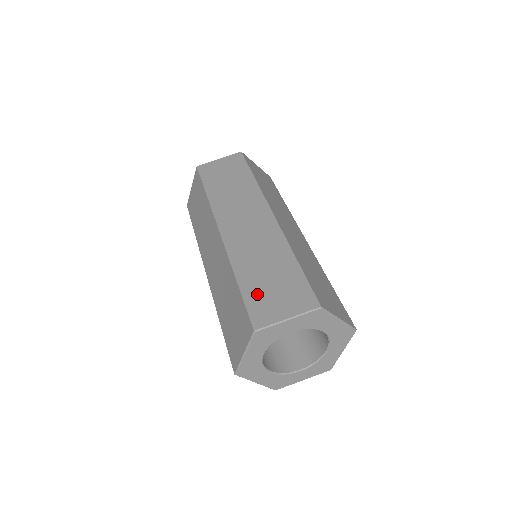
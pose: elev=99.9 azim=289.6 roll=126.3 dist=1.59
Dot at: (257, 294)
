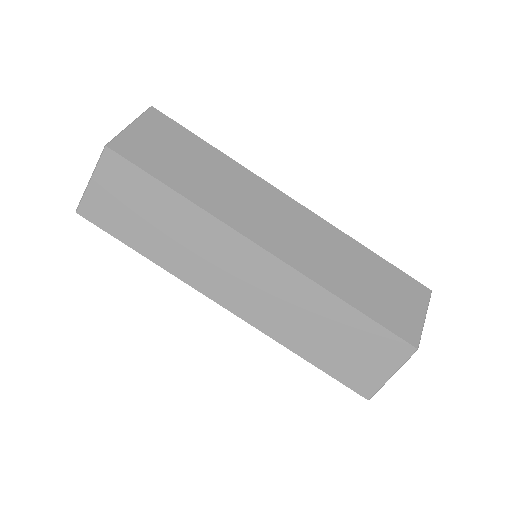
Dot at: (382, 309)
